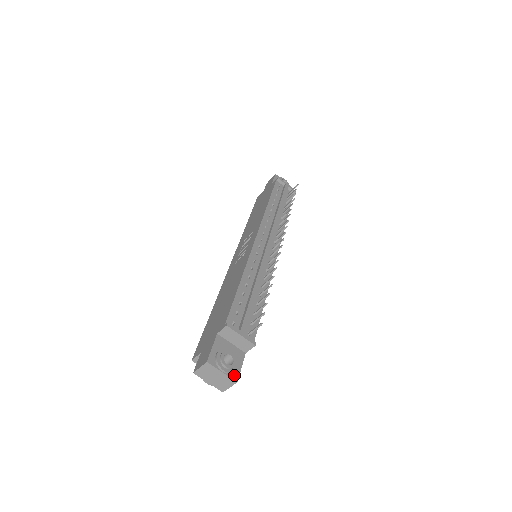
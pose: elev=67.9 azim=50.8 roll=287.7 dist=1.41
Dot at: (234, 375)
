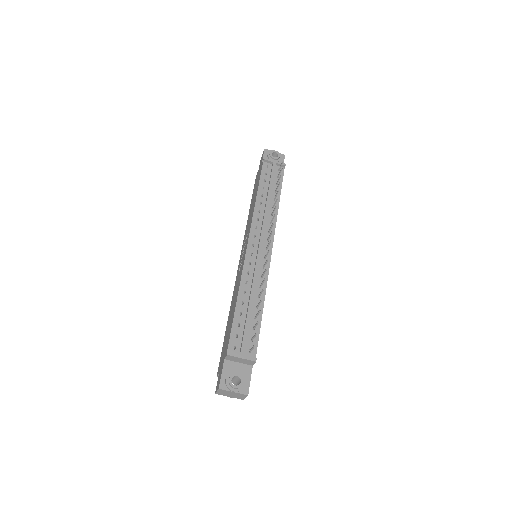
Dot at: (244, 390)
